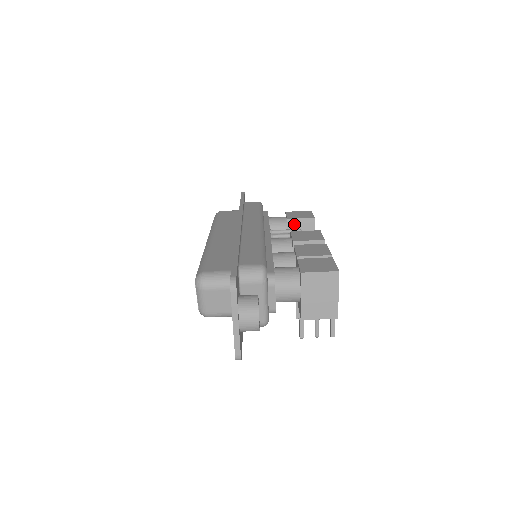
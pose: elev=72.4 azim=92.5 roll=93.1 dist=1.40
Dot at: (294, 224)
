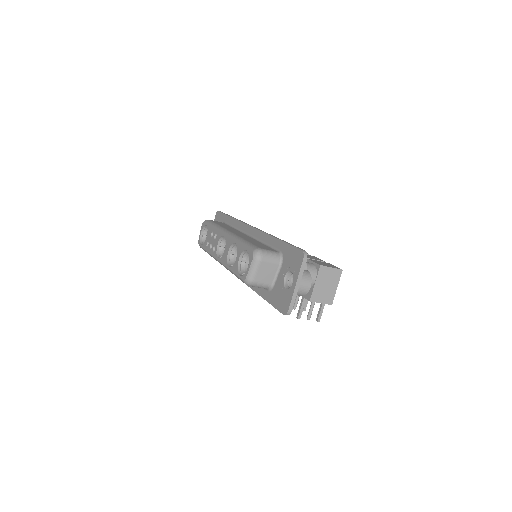
Dot at: occluded
